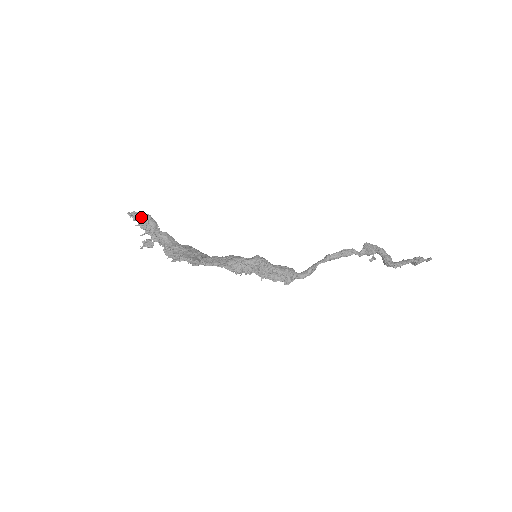
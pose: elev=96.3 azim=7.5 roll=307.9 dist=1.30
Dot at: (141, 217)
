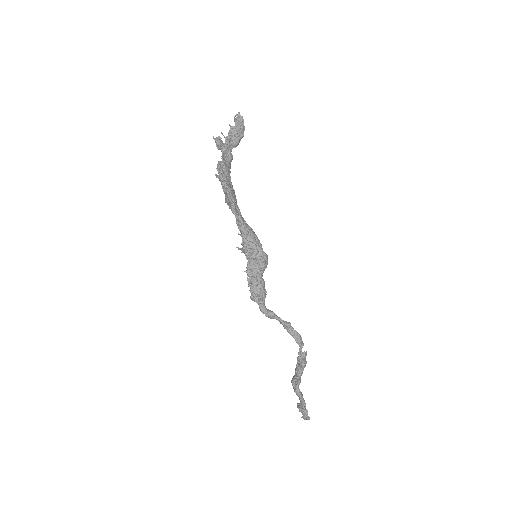
Dot at: (241, 127)
